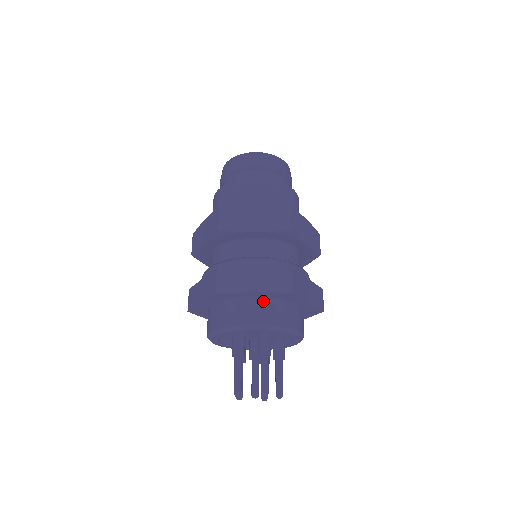
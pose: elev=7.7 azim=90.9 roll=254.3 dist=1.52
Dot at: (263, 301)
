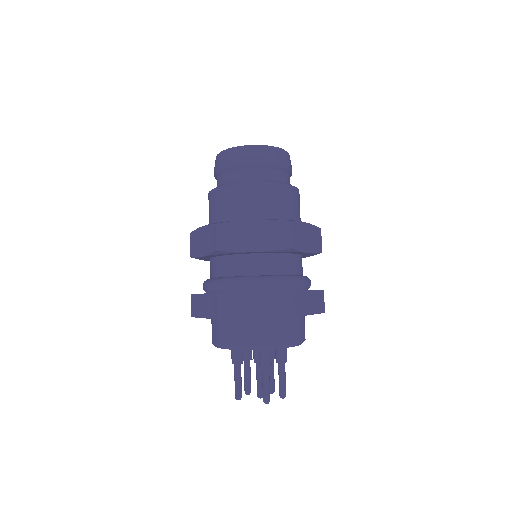
Dot at: (303, 318)
